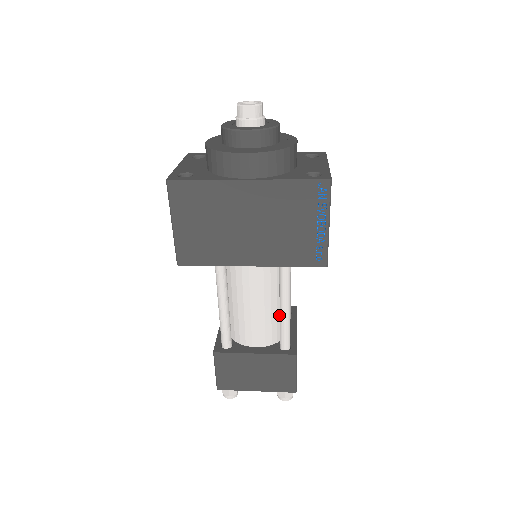
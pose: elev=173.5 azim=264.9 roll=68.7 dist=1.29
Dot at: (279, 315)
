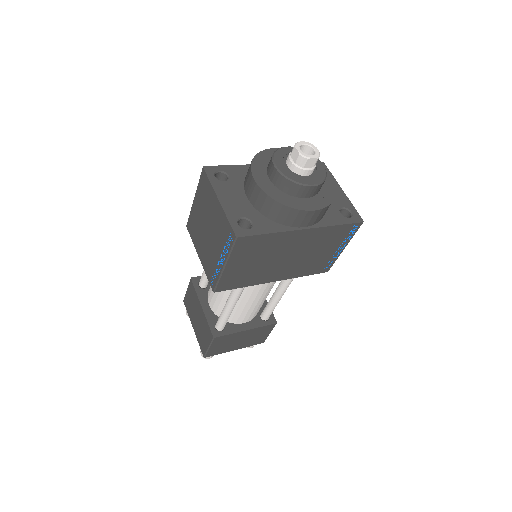
Dot at: occluded
